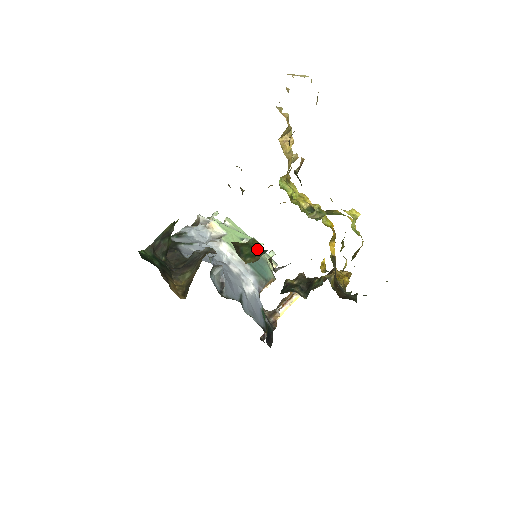
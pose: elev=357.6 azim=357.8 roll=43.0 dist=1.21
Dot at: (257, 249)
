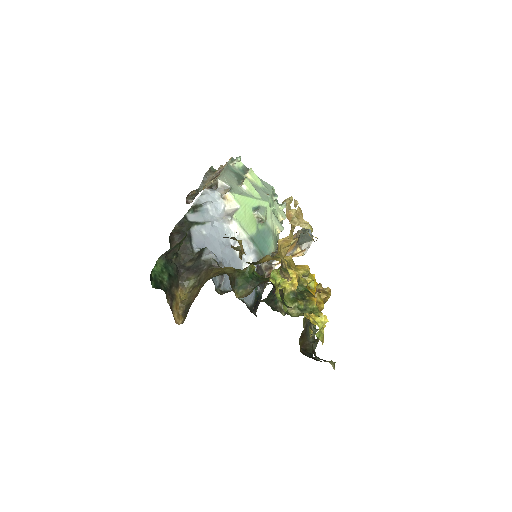
Dot at: (251, 280)
